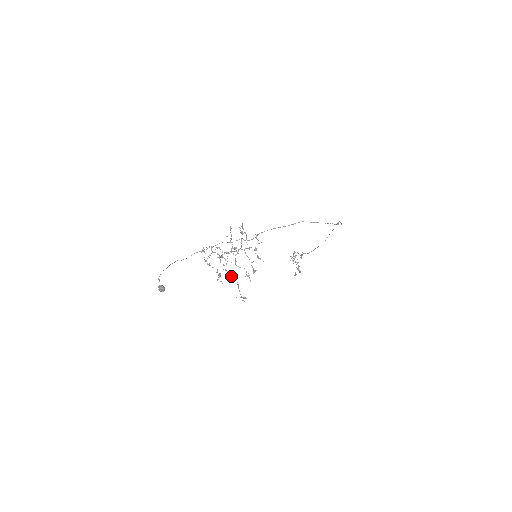
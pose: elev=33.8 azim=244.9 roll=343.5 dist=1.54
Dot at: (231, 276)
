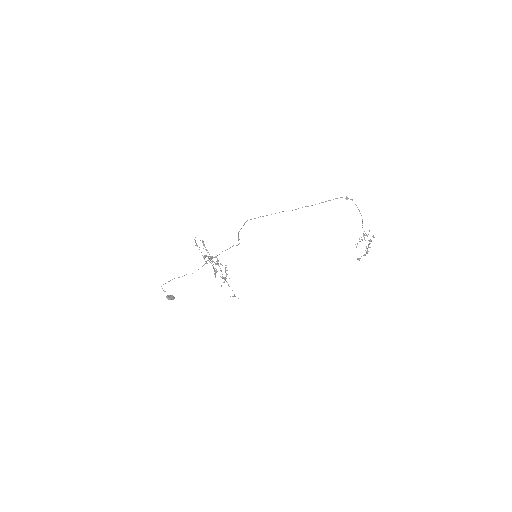
Dot at: (225, 279)
